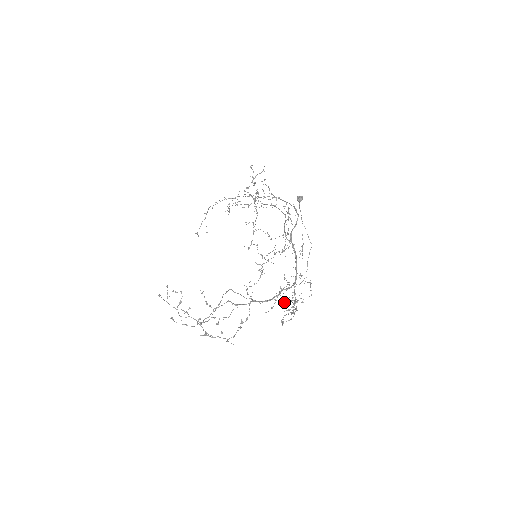
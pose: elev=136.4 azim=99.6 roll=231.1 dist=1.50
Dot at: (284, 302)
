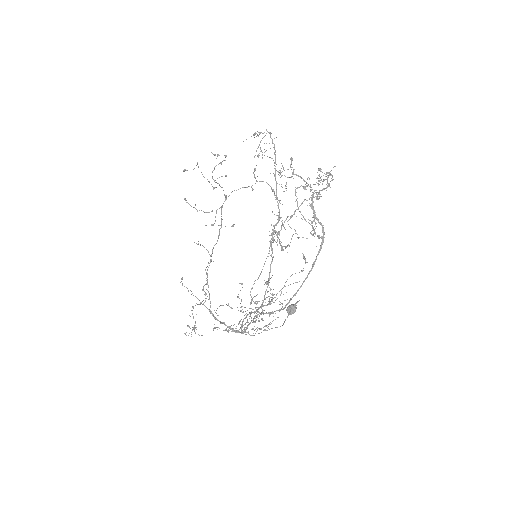
Dot at: occluded
